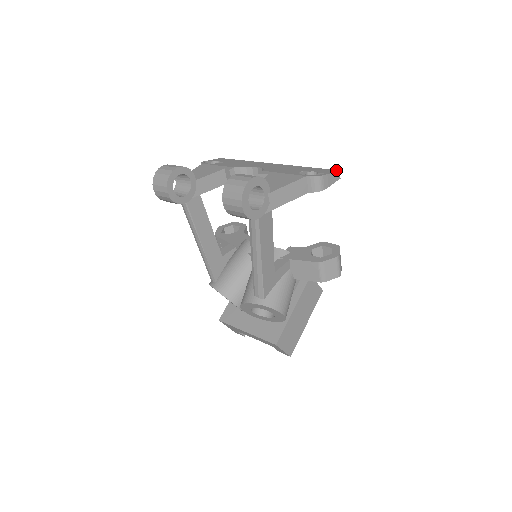
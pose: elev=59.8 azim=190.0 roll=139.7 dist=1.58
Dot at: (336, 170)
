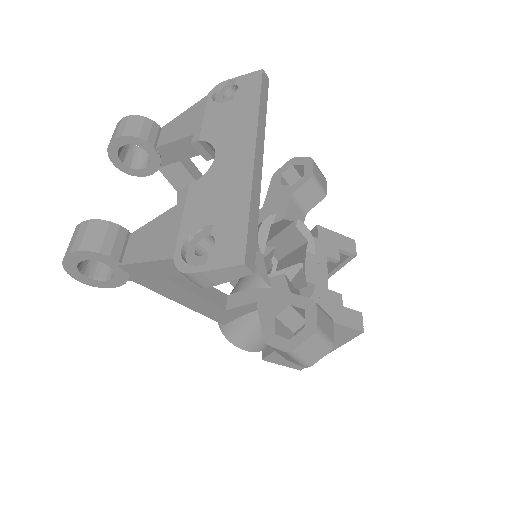
Dot at: (240, 259)
